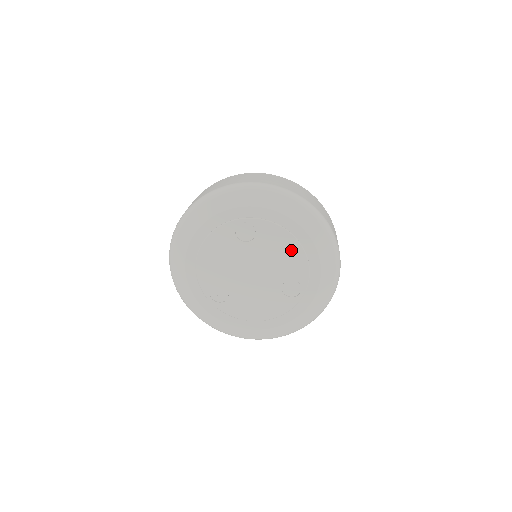
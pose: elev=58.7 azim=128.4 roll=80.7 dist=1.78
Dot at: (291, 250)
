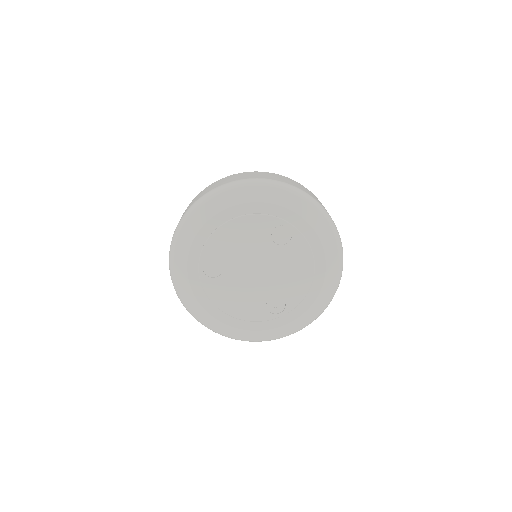
Dot at: (303, 275)
